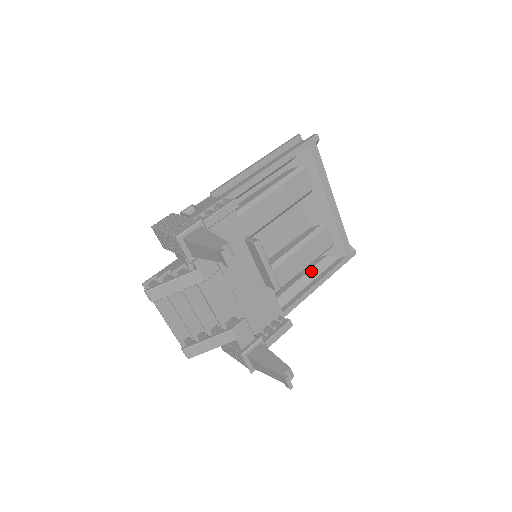
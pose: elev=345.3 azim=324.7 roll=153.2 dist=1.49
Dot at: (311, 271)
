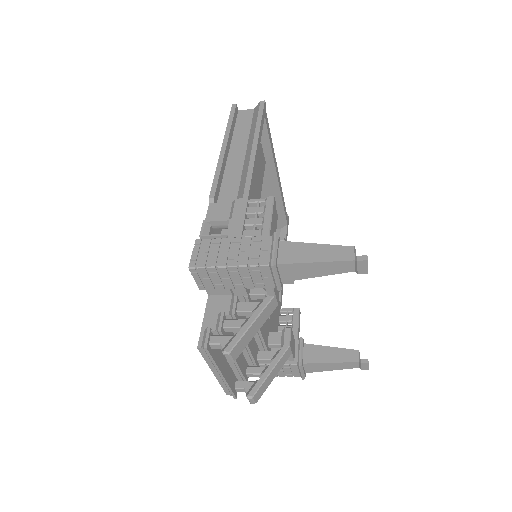
Dot at: occluded
